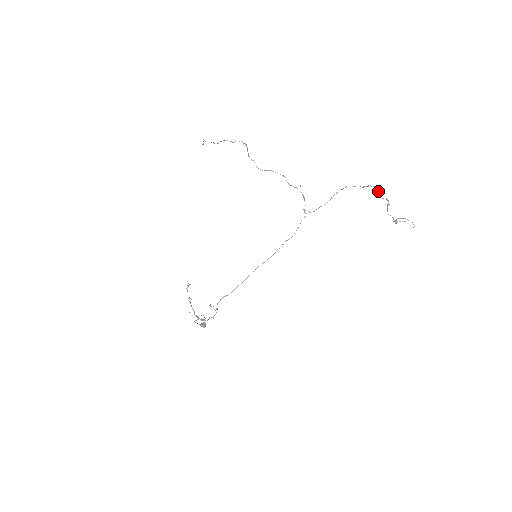
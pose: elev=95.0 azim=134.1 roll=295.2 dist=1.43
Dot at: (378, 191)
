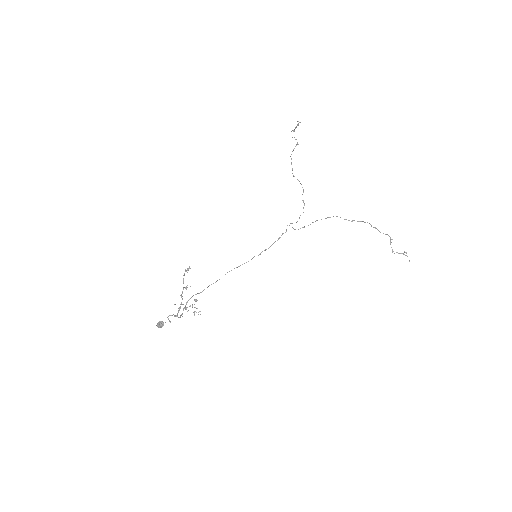
Dot at: (374, 227)
